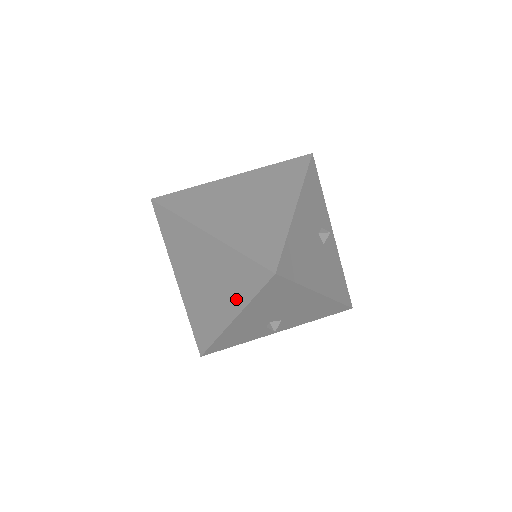
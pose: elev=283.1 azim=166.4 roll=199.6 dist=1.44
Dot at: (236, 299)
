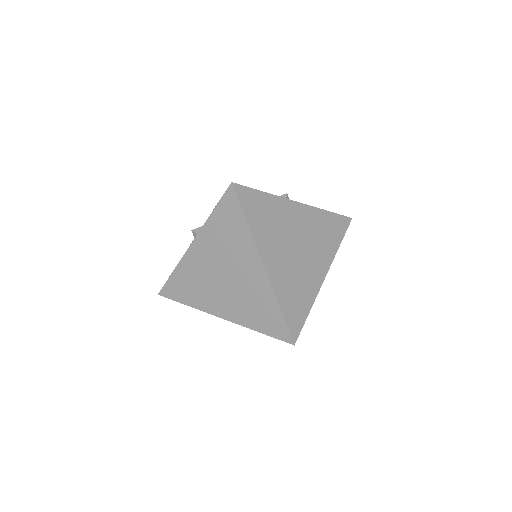
Dot at: (242, 316)
